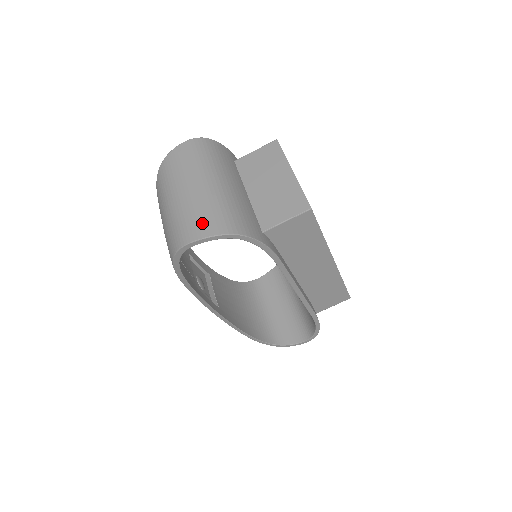
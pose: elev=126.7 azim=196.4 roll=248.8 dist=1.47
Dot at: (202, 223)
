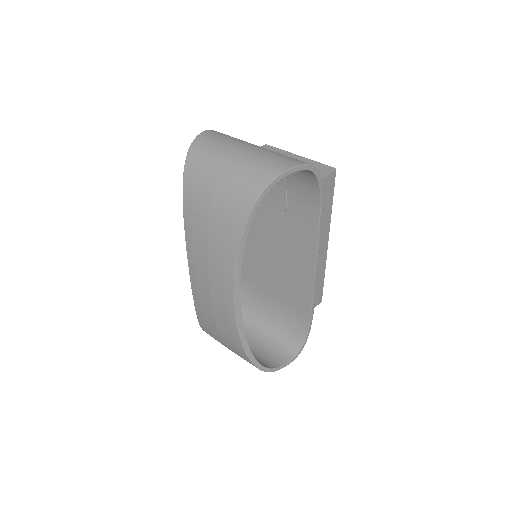
Dot at: (284, 160)
